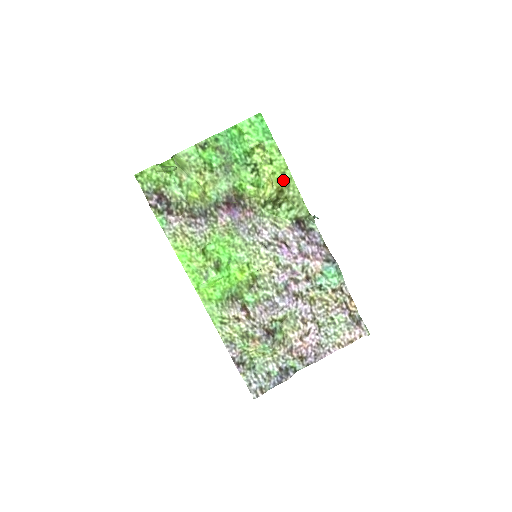
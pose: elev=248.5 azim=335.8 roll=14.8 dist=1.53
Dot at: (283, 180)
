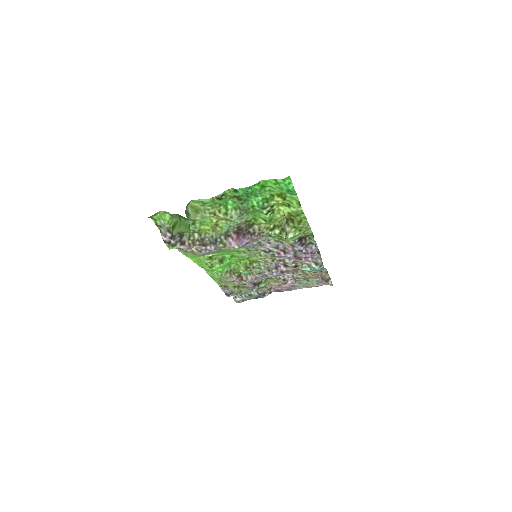
Dot at: (296, 216)
